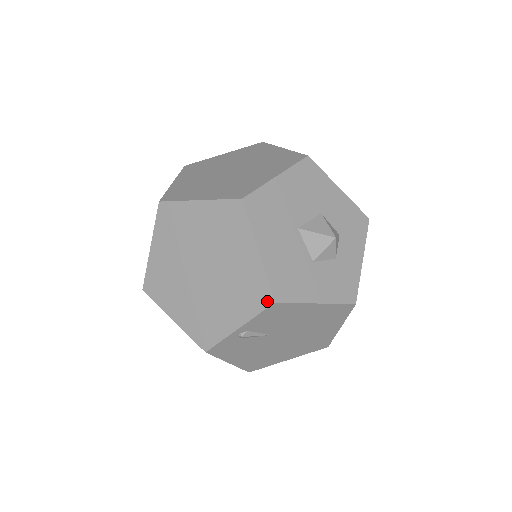
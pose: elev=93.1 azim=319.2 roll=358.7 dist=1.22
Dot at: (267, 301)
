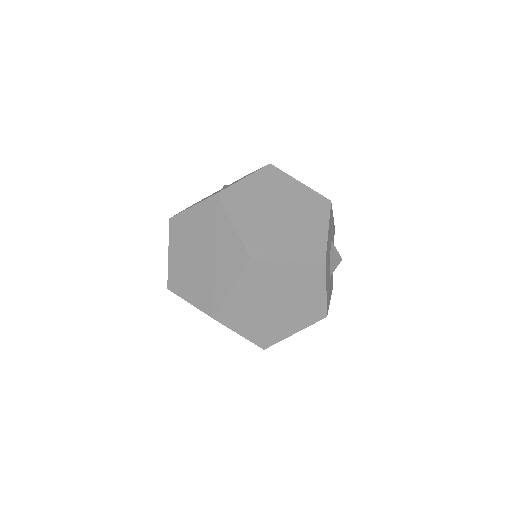
Dot at: (322, 317)
